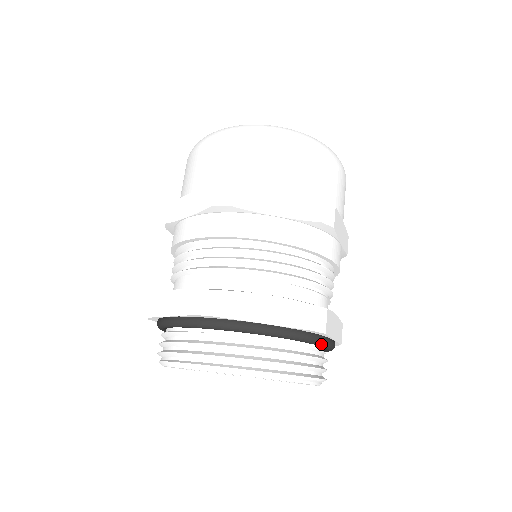
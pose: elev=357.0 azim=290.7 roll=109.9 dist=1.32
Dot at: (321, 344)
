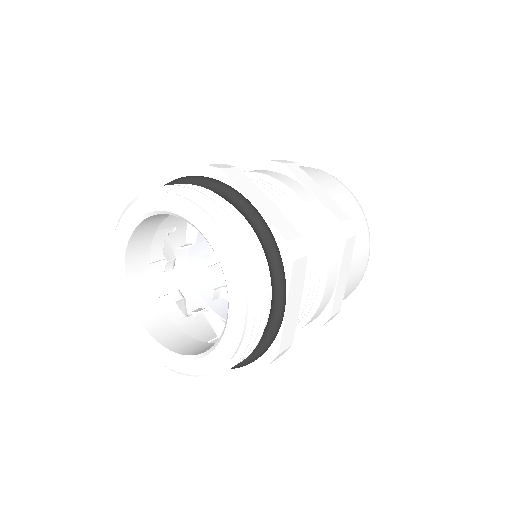
Dot at: (223, 189)
